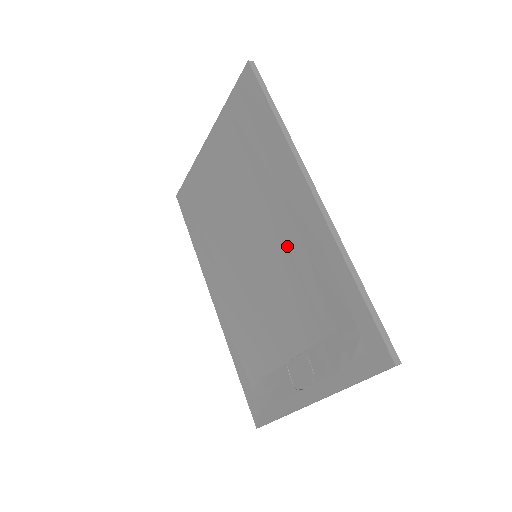
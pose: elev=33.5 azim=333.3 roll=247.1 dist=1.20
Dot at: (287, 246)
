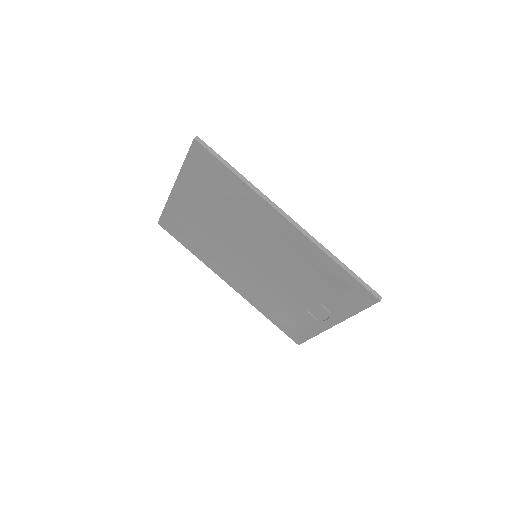
Dot at: (281, 250)
